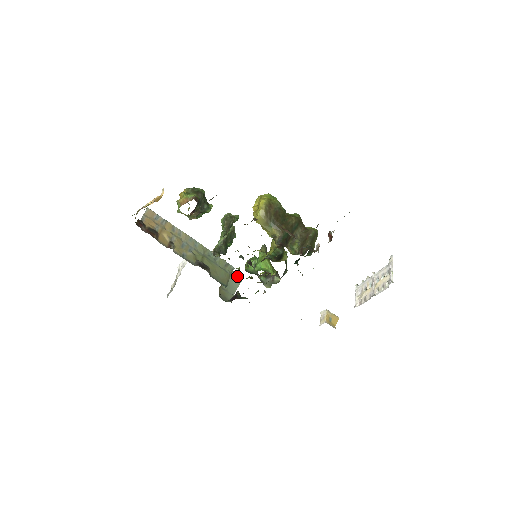
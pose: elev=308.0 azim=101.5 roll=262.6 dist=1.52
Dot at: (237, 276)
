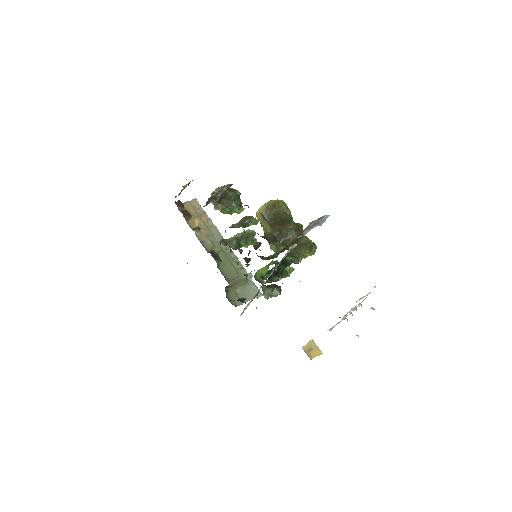
Dot at: occluded
